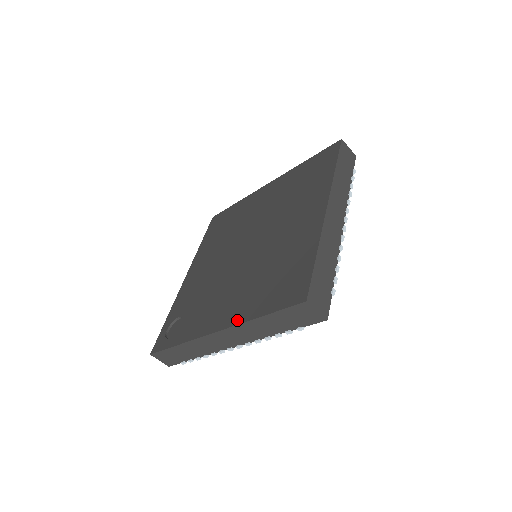
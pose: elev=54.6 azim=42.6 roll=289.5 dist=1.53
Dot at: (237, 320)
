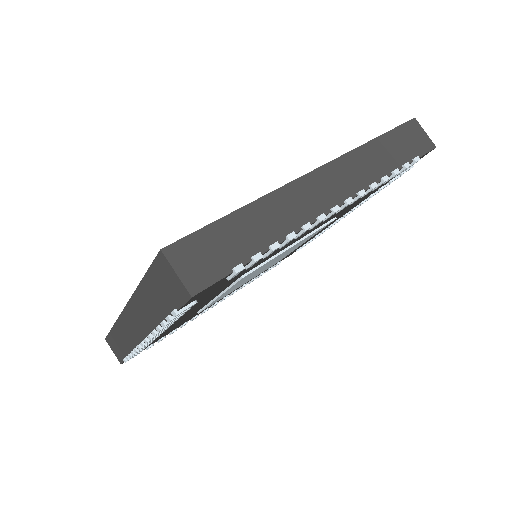
Dot at: occluded
